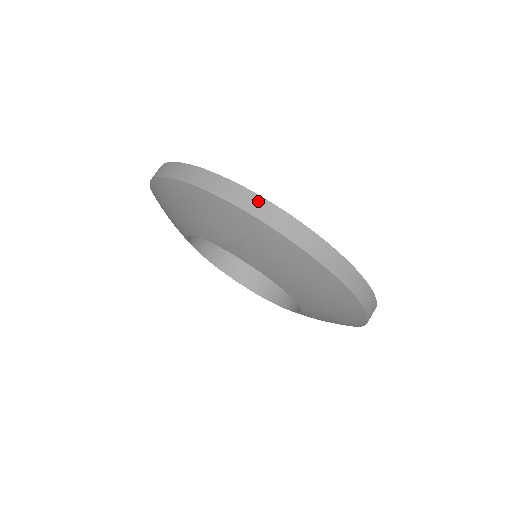
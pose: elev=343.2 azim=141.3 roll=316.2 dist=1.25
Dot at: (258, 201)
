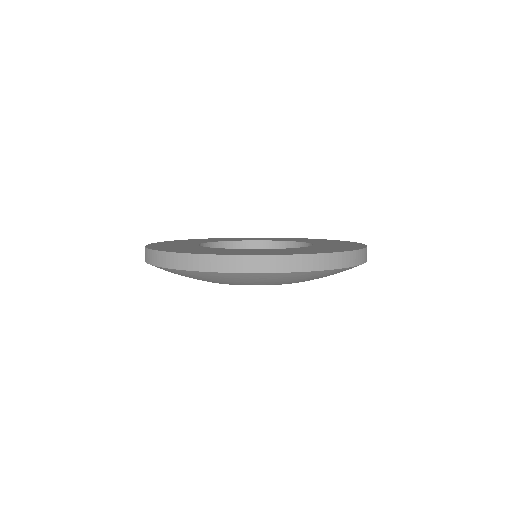
Dot at: (341, 256)
